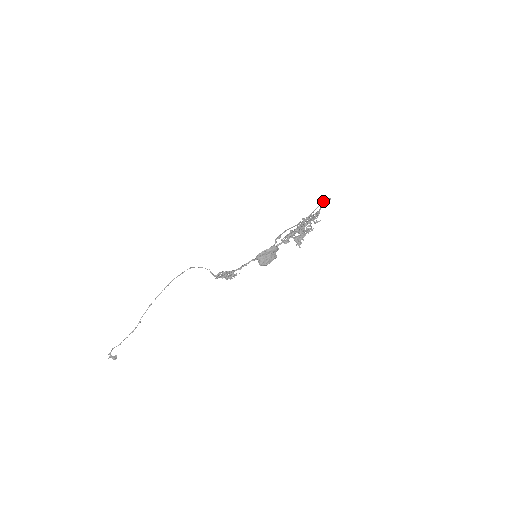
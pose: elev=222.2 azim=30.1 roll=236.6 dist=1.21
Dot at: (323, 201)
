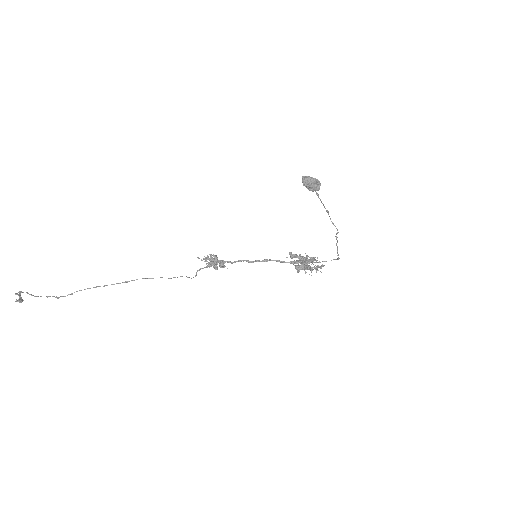
Dot at: occluded
